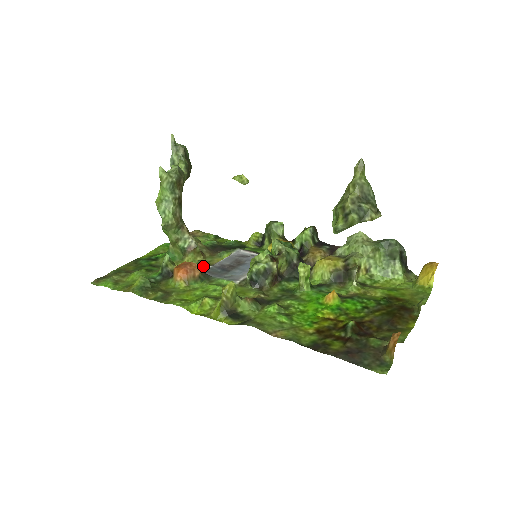
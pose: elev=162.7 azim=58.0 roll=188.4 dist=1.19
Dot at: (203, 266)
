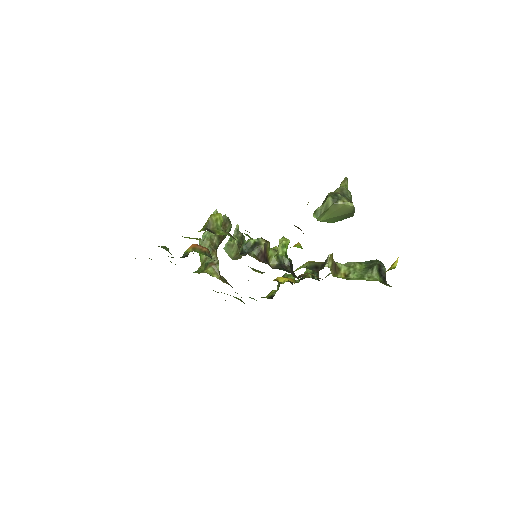
Dot at: occluded
